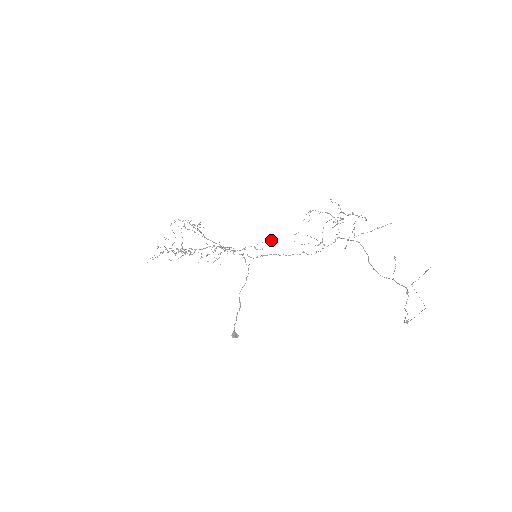
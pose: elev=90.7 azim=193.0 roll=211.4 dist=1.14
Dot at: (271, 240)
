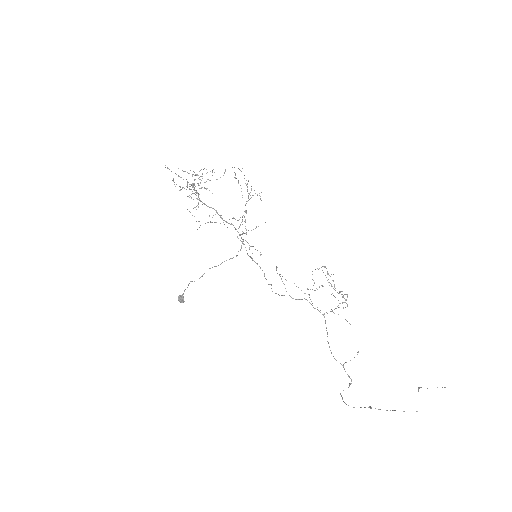
Dot at: occluded
